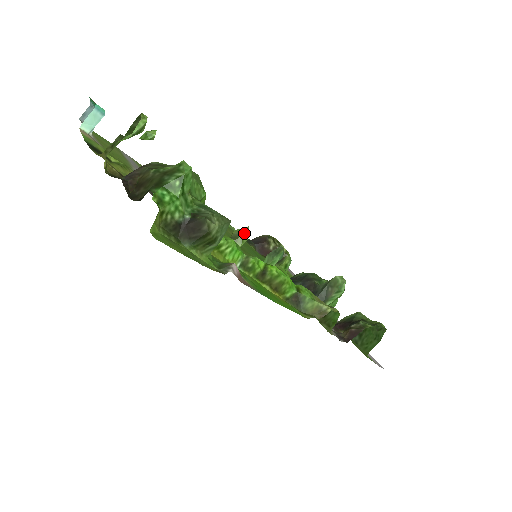
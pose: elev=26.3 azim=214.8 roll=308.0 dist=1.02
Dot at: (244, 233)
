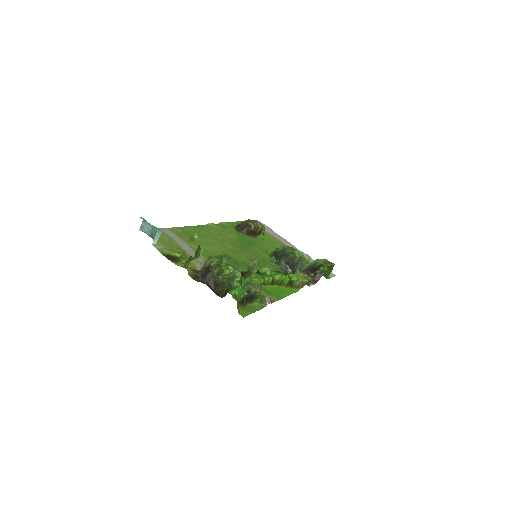
Dot at: (256, 264)
